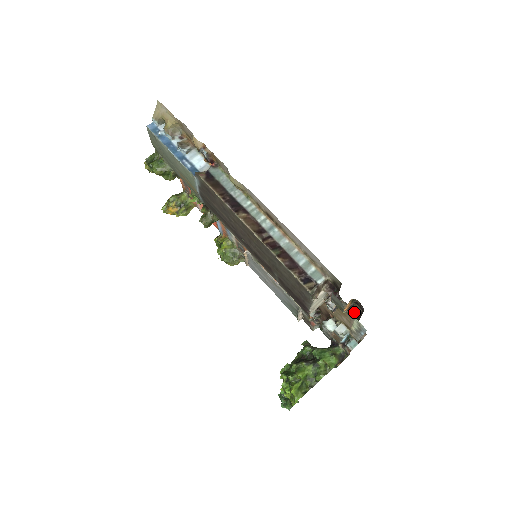
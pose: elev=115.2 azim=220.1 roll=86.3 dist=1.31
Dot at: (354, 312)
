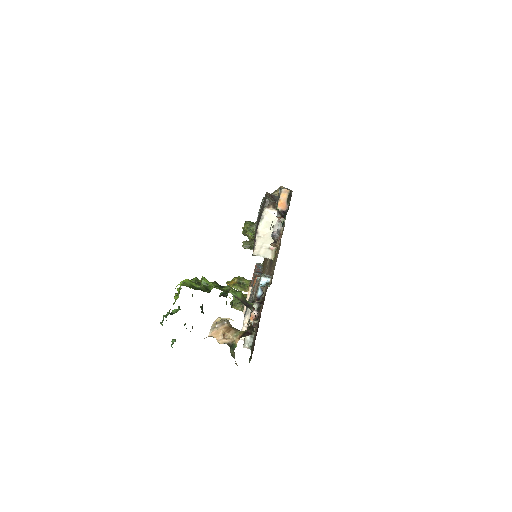
Dot at: (285, 214)
